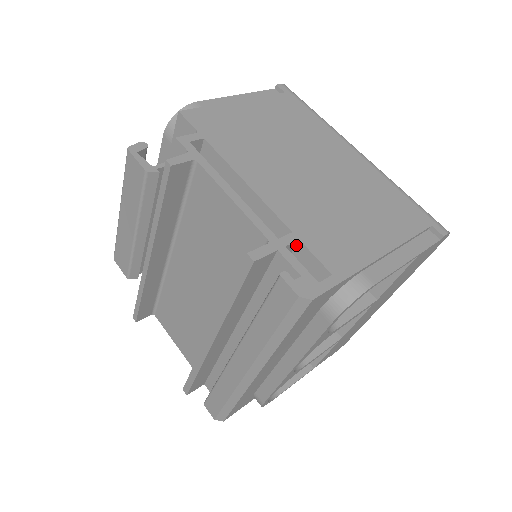
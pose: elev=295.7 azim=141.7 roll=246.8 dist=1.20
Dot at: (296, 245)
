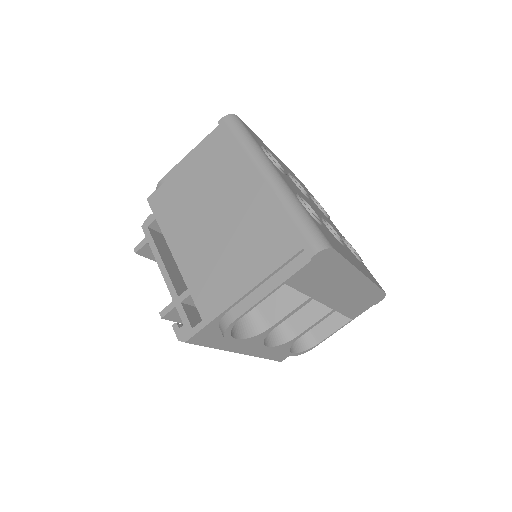
Dot at: occluded
